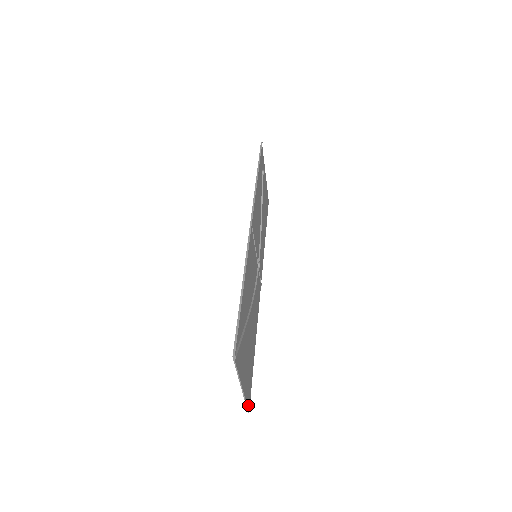
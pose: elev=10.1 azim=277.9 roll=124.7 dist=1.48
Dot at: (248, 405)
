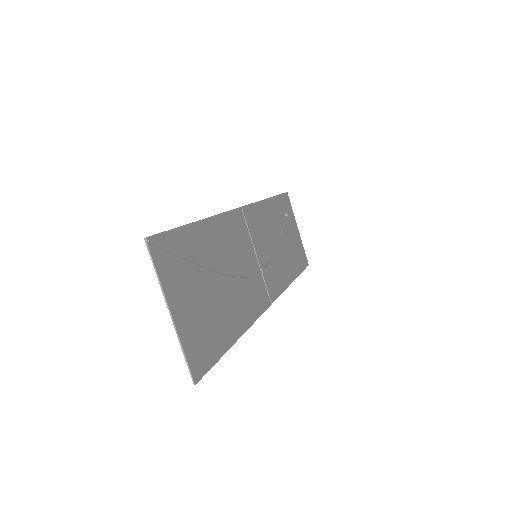
Dot at: (194, 370)
